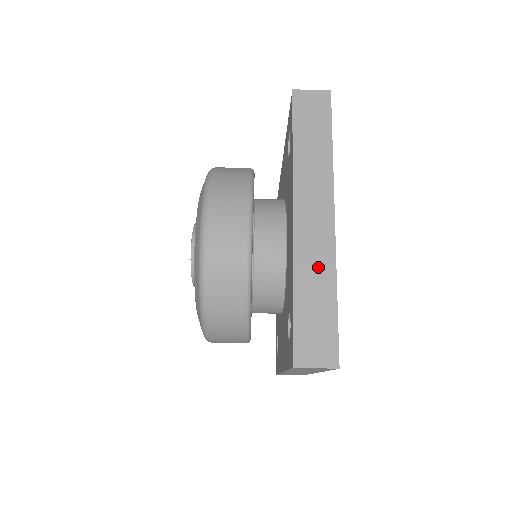
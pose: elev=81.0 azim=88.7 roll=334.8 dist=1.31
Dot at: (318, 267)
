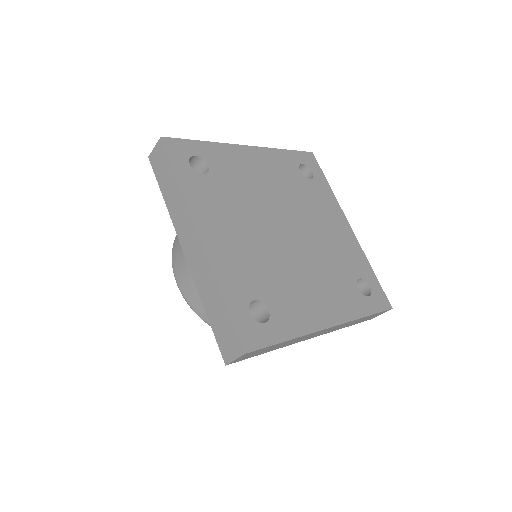
Dot at: occluded
